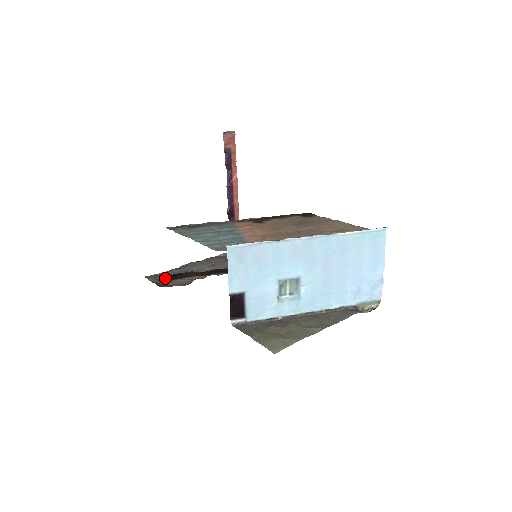
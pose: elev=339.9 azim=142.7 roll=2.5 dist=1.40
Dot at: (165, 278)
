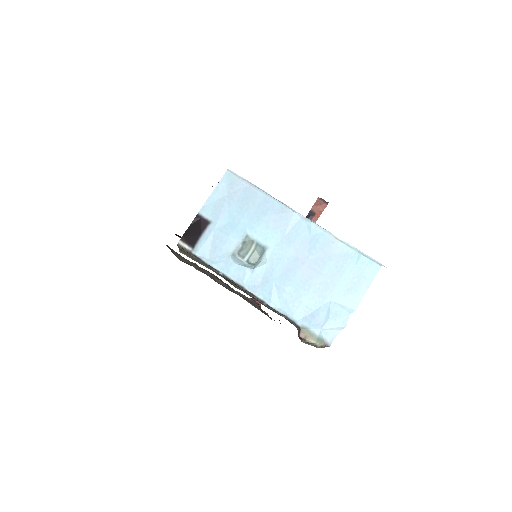
Dot at: (176, 234)
